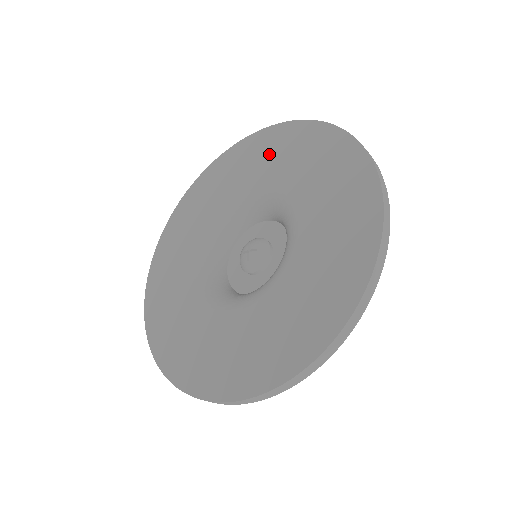
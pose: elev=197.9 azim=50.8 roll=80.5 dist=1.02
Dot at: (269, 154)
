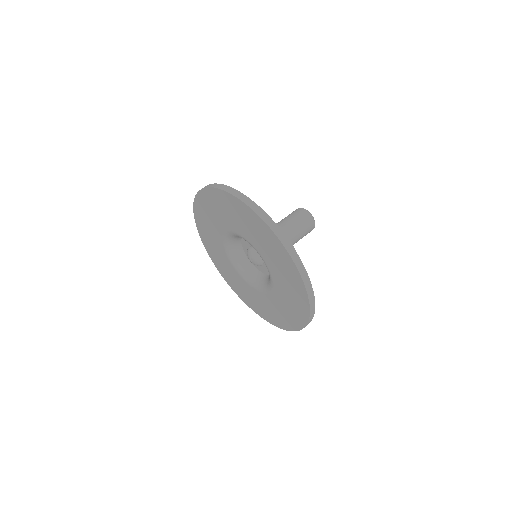
Dot at: (237, 215)
